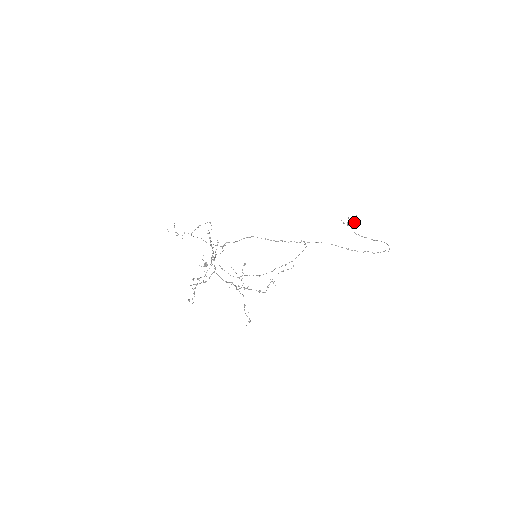
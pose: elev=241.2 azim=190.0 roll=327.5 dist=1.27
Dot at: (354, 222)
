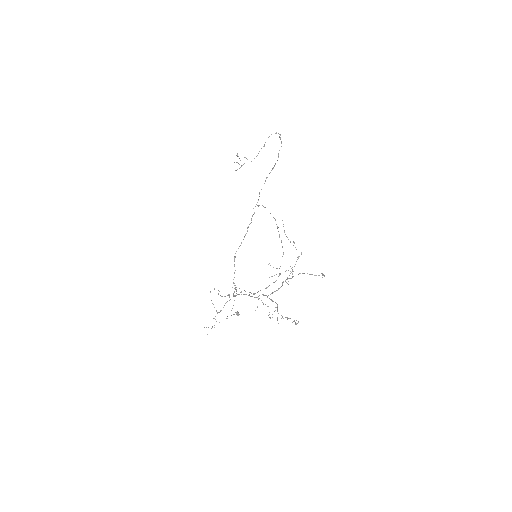
Dot at: occluded
